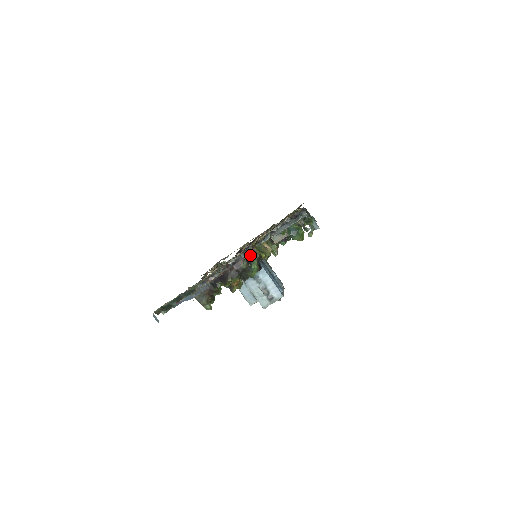
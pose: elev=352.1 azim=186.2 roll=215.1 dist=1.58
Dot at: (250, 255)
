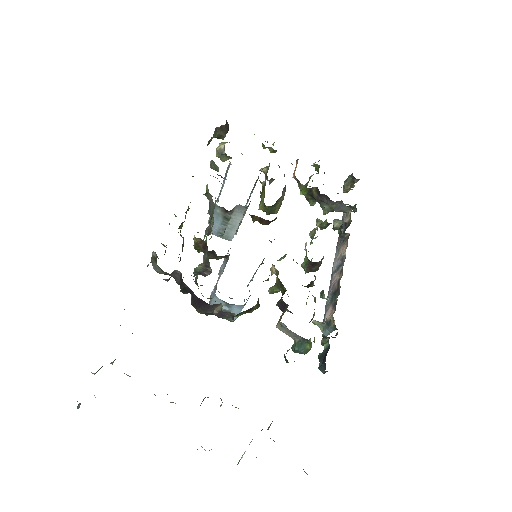
Dot at: (244, 312)
